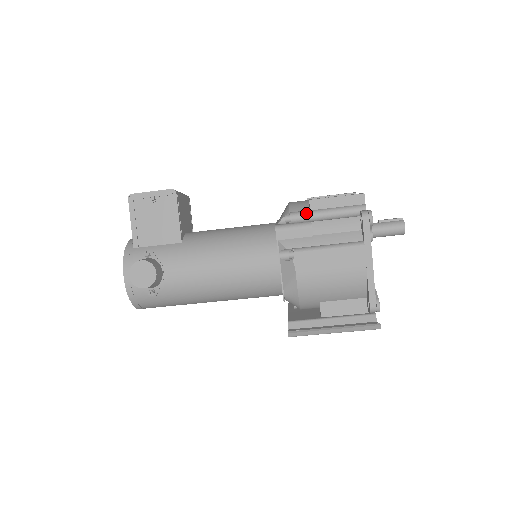
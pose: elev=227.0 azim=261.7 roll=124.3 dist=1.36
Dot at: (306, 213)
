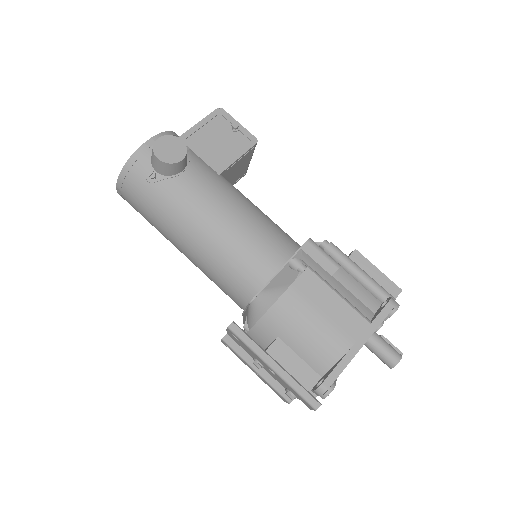
Dot at: (344, 254)
